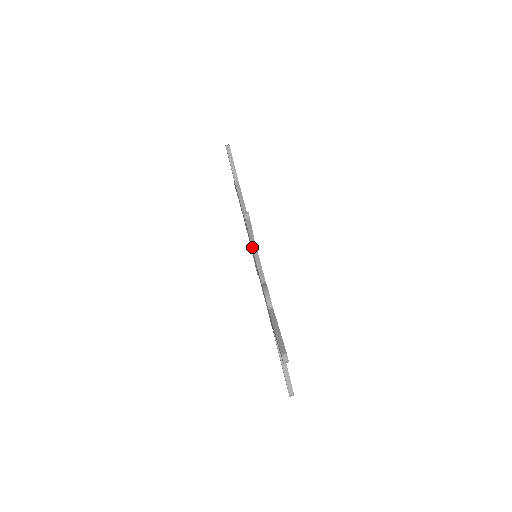
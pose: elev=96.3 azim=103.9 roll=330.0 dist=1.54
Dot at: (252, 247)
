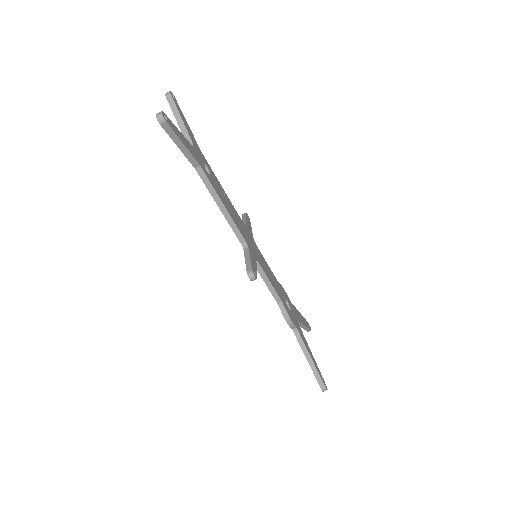
Dot at: occluded
